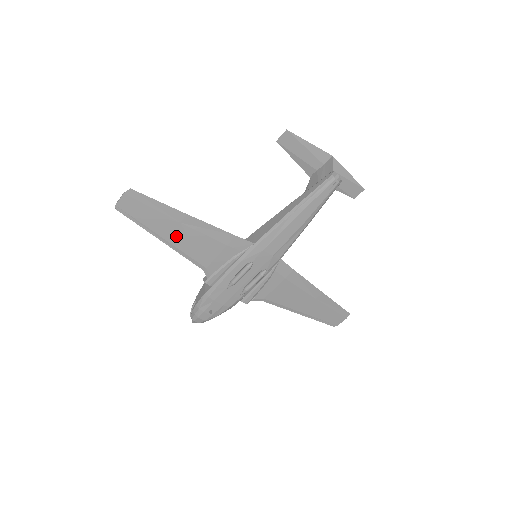
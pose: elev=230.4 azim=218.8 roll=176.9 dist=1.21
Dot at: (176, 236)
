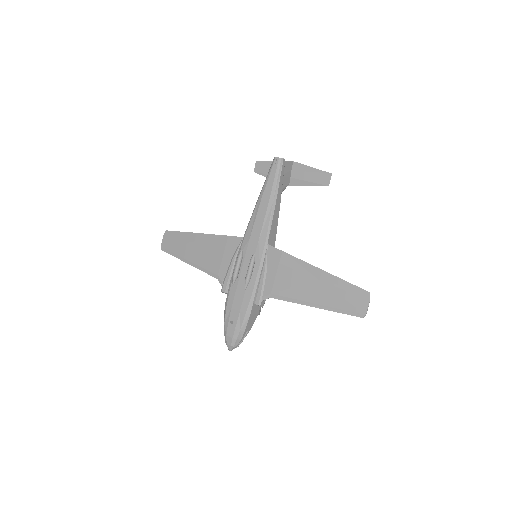
Dot at: (194, 255)
